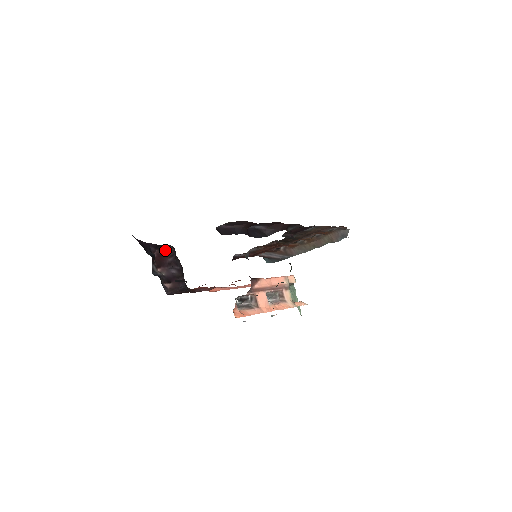
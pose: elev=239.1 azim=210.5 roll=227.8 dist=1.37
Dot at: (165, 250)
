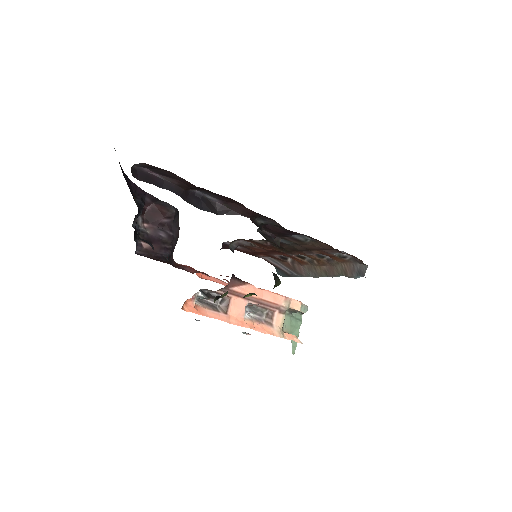
Dot at: (164, 208)
